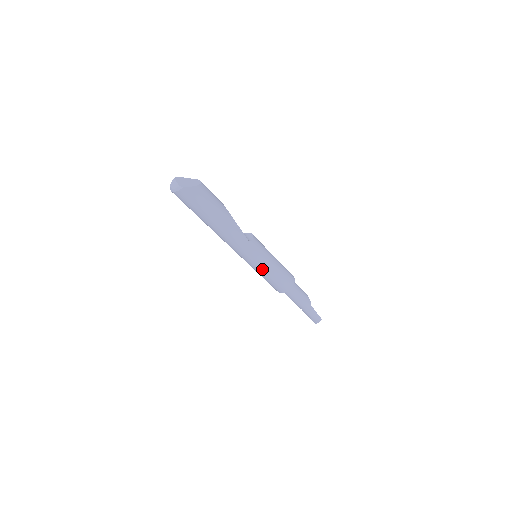
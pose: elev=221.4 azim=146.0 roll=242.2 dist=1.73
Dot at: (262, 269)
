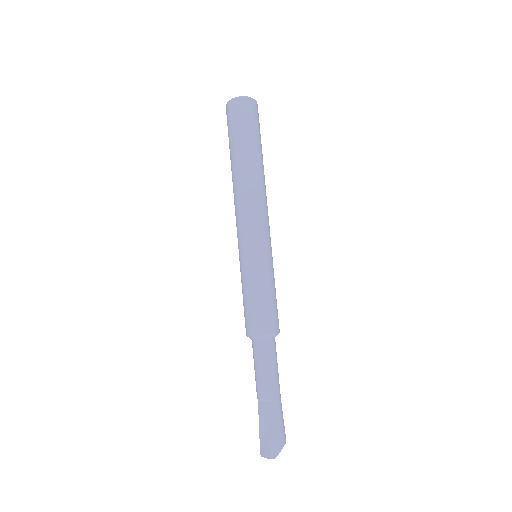
Dot at: (271, 267)
